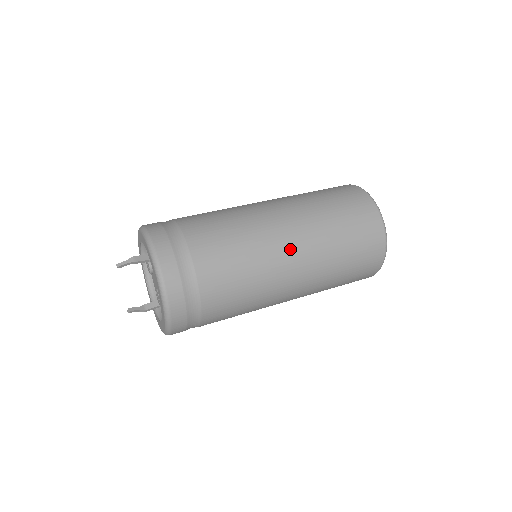
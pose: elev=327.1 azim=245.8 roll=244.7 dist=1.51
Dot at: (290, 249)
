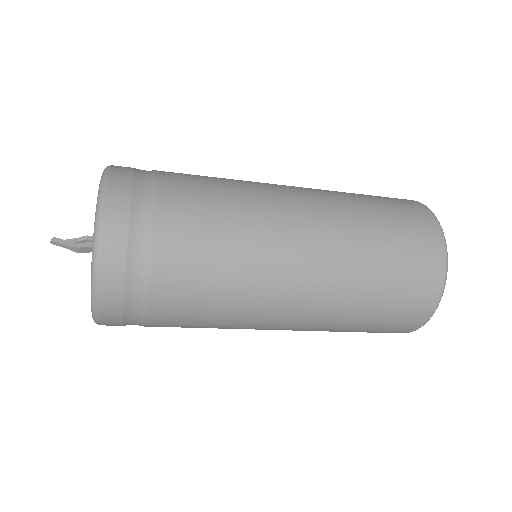
Dot at: occluded
